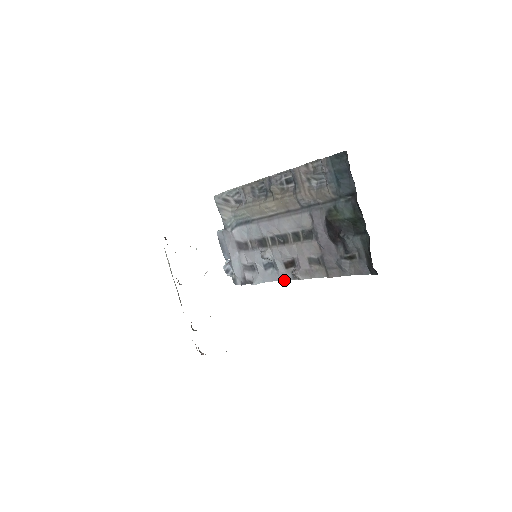
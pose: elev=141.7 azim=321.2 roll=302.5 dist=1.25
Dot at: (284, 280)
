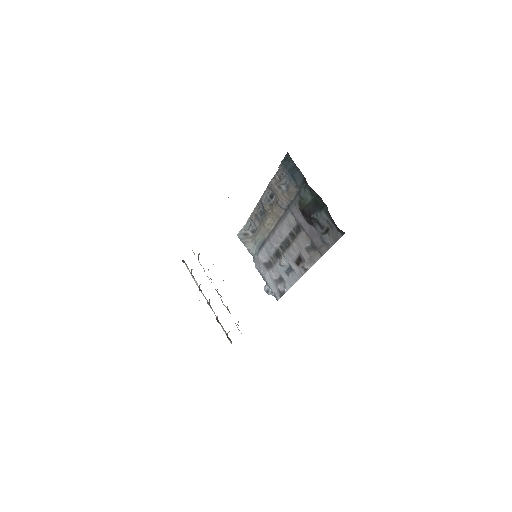
Dot at: occluded
